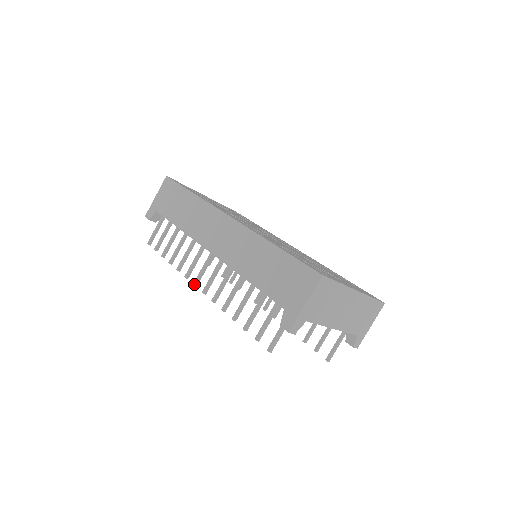
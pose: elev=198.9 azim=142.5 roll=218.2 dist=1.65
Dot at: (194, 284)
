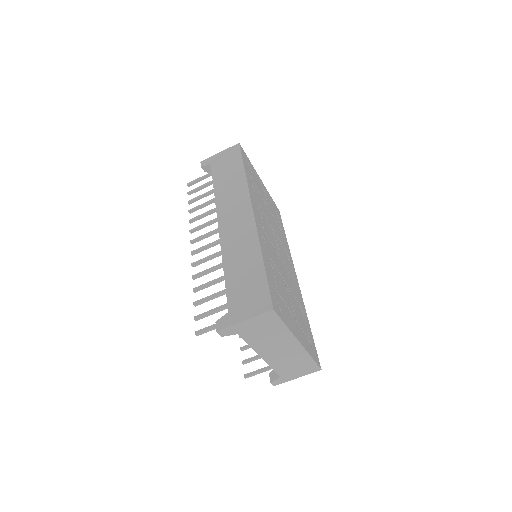
Dot at: (191, 241)
